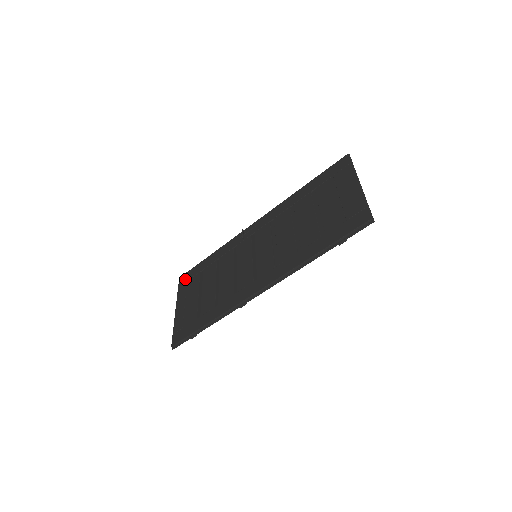
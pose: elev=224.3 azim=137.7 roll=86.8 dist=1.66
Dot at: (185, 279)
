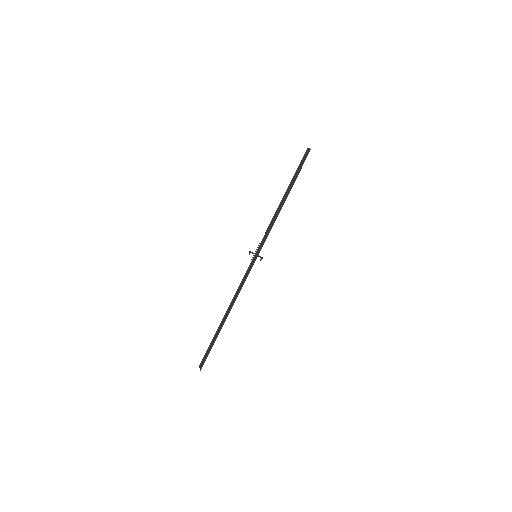
Dot at: occluded
